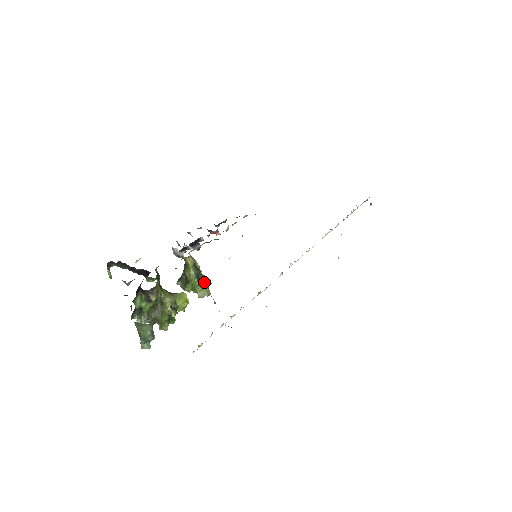
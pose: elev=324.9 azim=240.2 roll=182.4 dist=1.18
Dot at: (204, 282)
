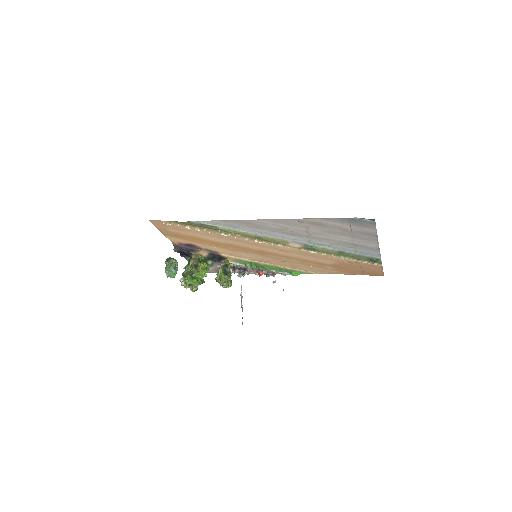
Dot at: (226, 274)
